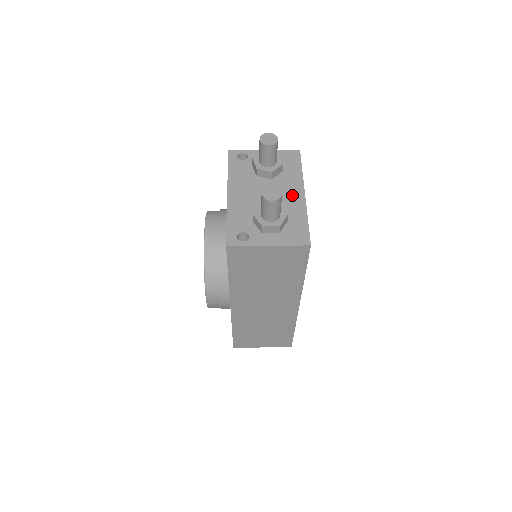
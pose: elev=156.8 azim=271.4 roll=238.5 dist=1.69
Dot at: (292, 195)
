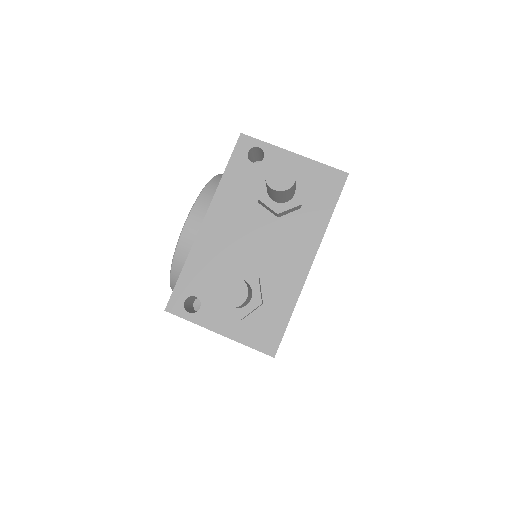
Dot at: (292, 259)
